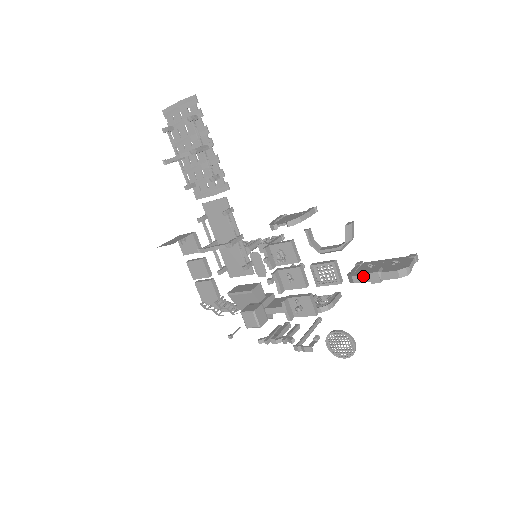
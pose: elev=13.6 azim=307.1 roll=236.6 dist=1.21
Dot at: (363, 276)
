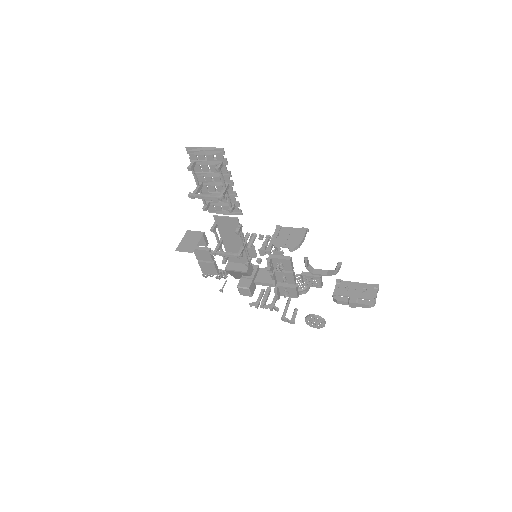
Dot at: (345, 302)
